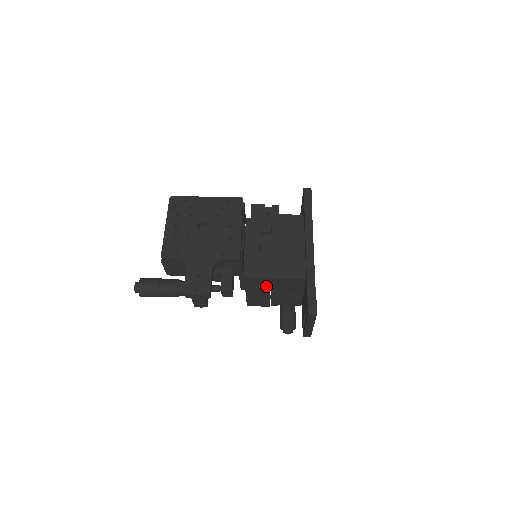
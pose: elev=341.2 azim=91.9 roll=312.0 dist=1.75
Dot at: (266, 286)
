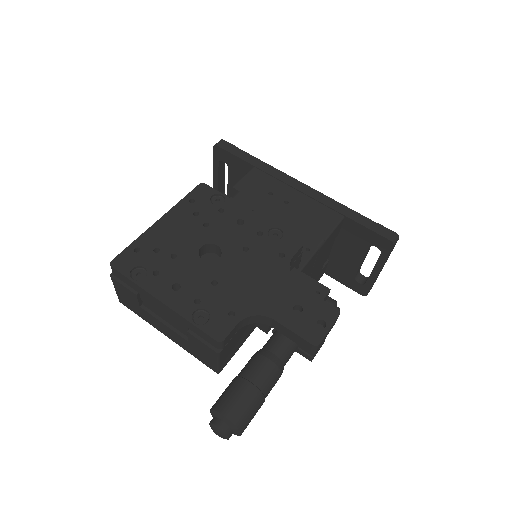
Dot at: (309, 272)
